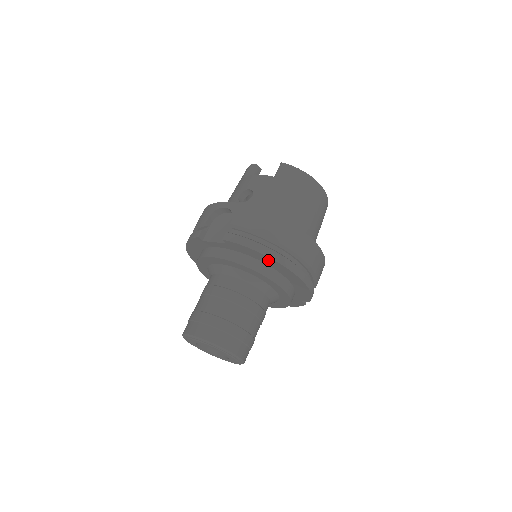
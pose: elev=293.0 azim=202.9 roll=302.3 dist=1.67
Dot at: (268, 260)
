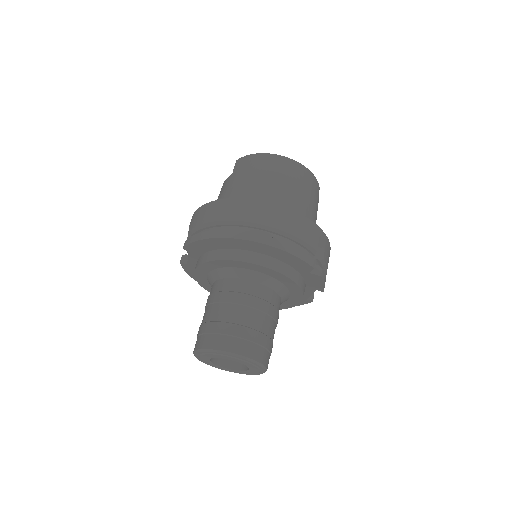
Dot at: (220, 242)
